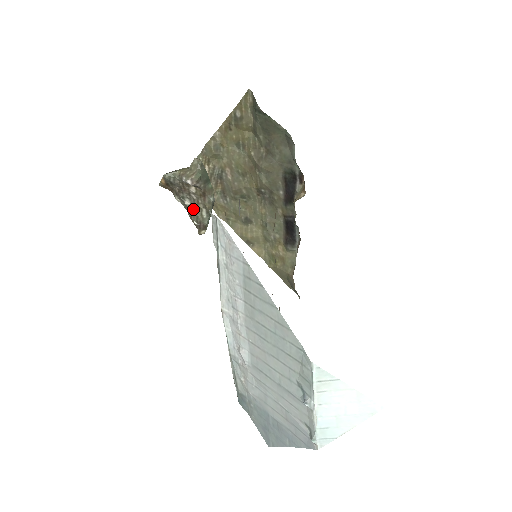
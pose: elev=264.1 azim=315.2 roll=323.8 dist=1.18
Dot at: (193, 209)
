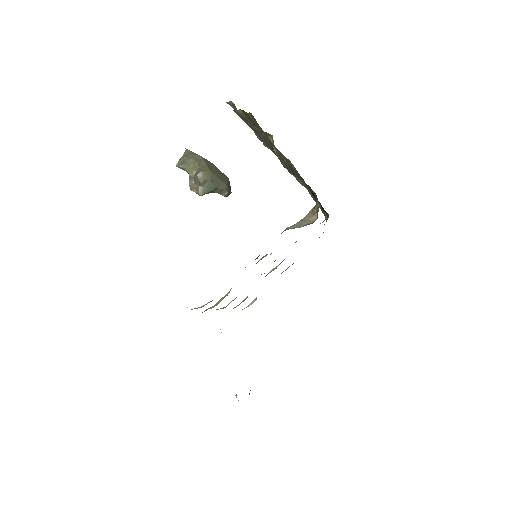
Dot at: occluded
